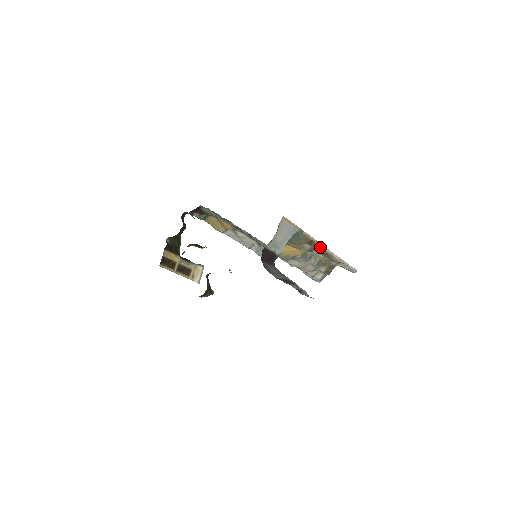
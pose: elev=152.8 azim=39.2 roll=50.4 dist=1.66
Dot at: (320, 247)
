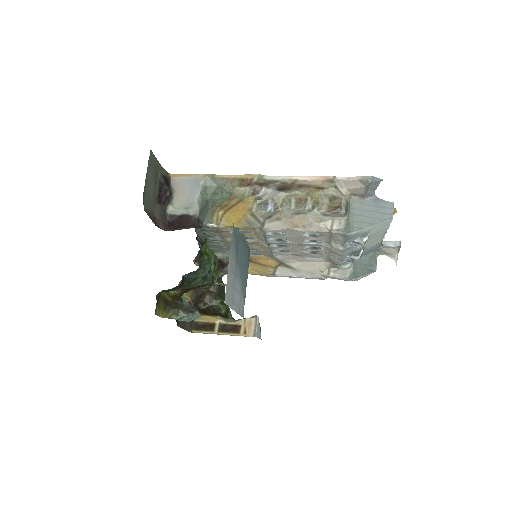
Dot at: (263, 180)
